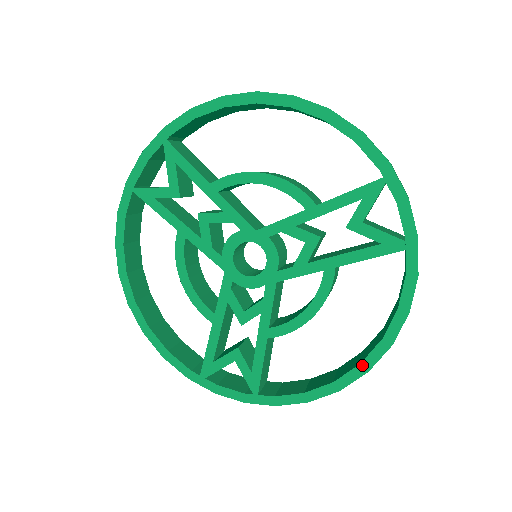
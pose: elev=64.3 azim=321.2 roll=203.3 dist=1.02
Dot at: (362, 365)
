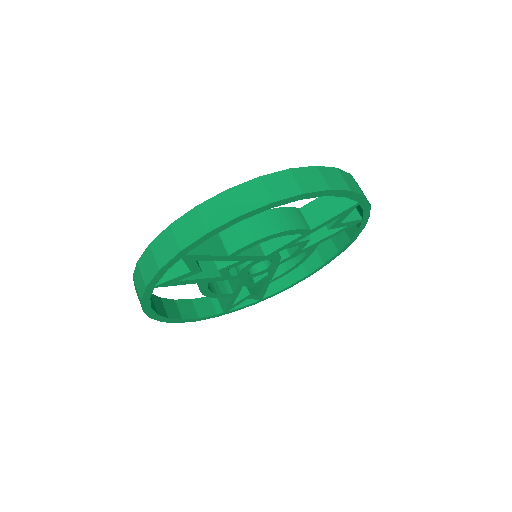
Dot at: (325, 264)
